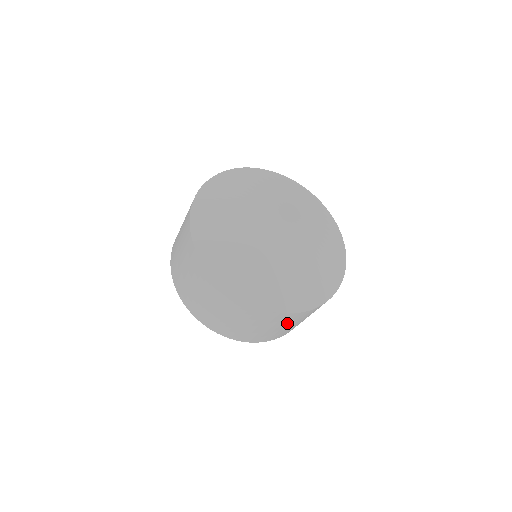
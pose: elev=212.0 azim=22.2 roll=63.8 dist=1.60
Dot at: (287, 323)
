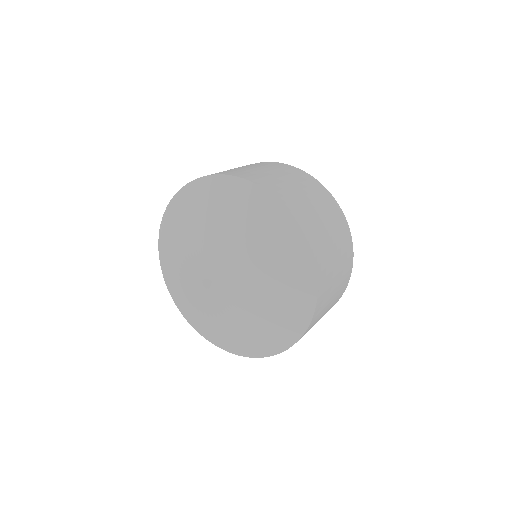
Dot at: occluded
